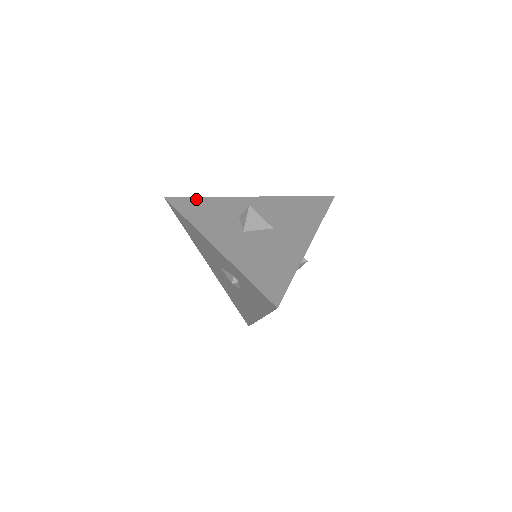
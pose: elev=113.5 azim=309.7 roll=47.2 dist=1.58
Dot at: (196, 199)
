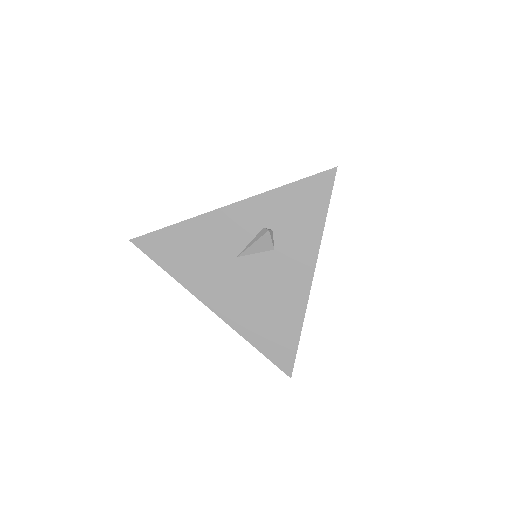
Dot at: occluded
